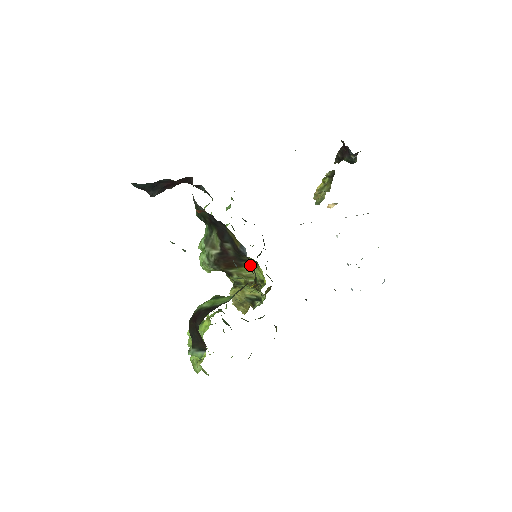
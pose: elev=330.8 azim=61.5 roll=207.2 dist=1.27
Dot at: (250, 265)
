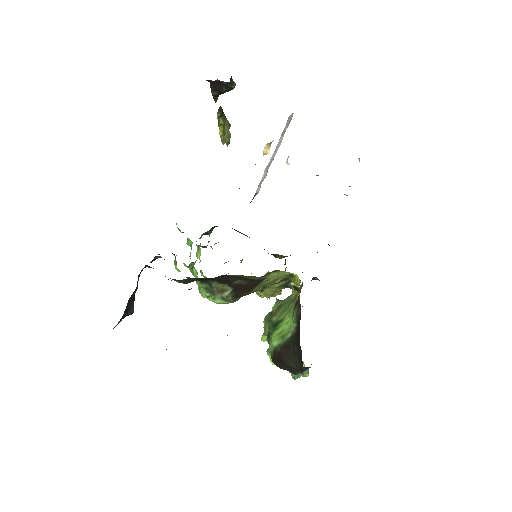
Dot at: (269, 275)
